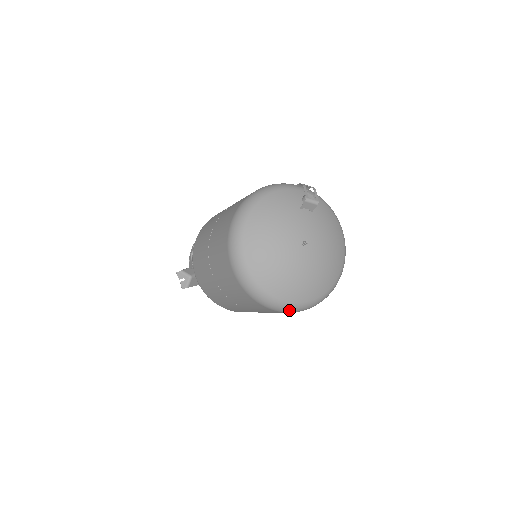
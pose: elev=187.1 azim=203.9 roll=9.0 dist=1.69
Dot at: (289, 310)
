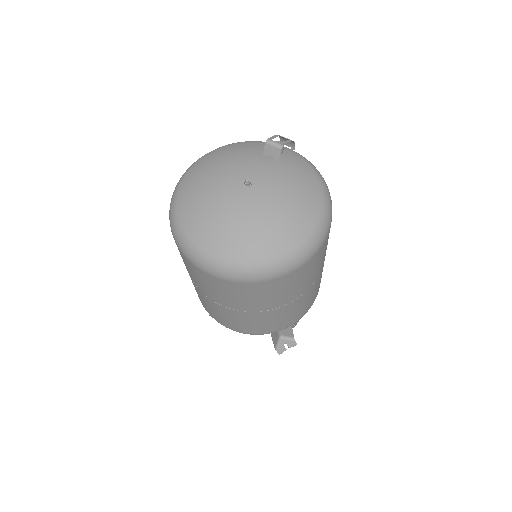
Dot at: (212, 268)
